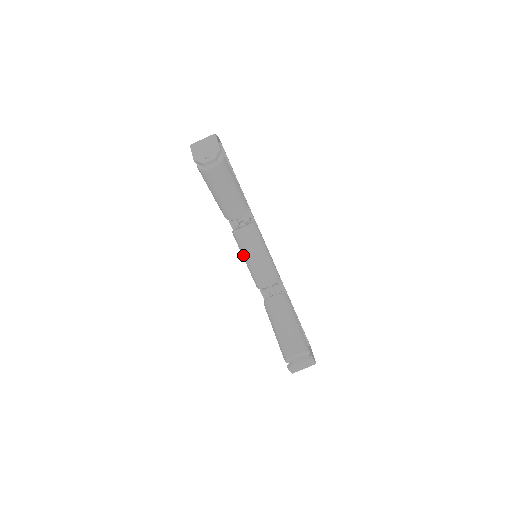
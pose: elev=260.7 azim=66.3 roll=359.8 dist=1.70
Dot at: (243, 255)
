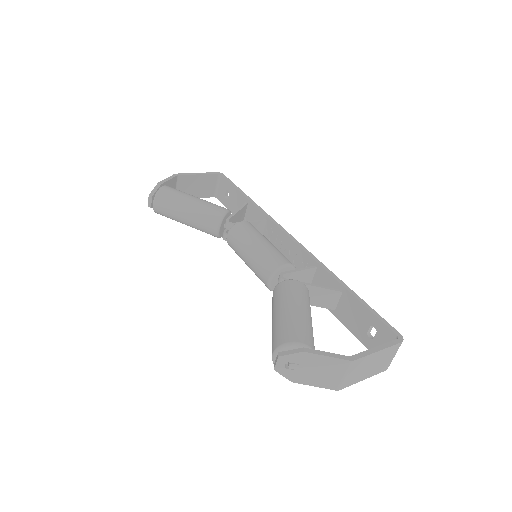
Dot at: occluded
